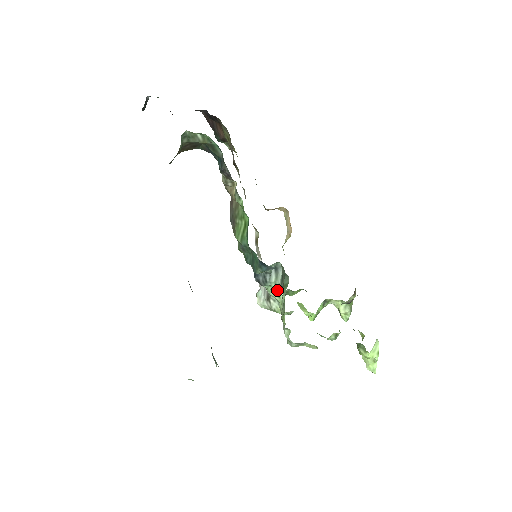
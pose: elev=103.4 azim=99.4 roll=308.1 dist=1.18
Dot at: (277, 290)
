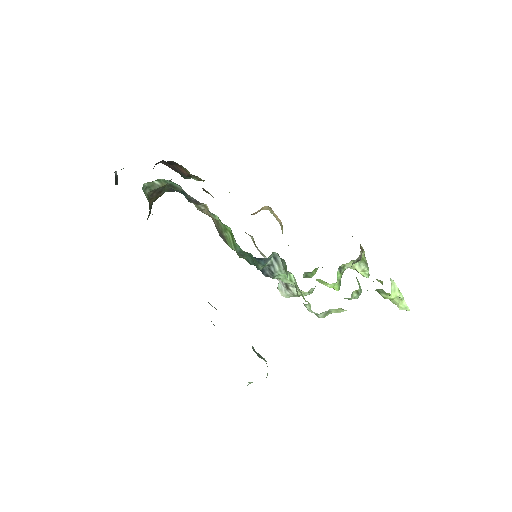
Dot at: occluded
